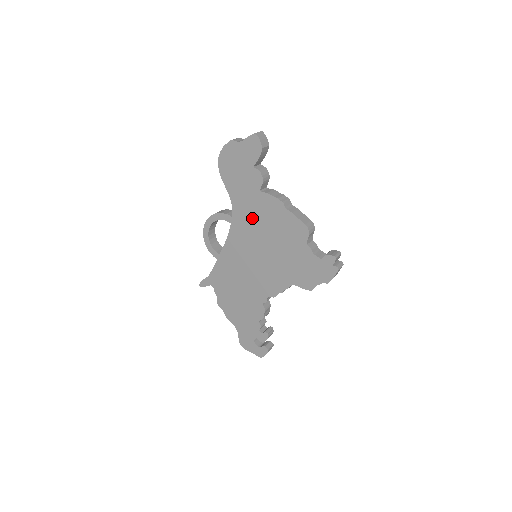
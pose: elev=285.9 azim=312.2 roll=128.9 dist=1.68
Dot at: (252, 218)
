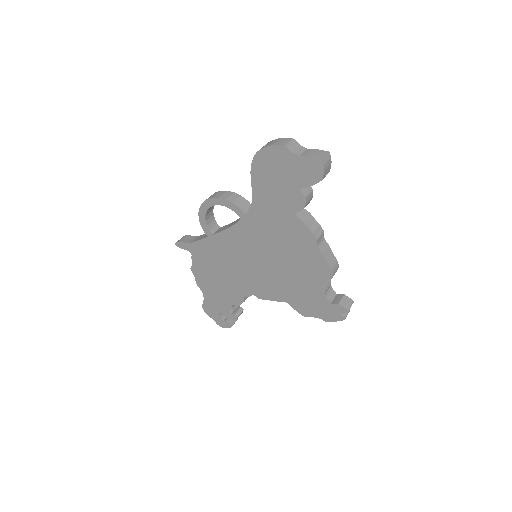
Dot at: (271, 230)
